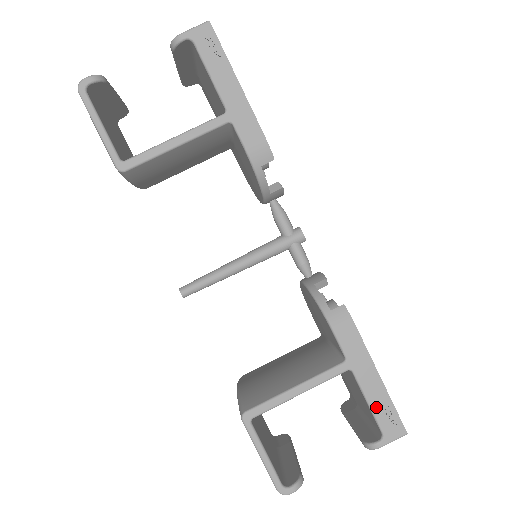
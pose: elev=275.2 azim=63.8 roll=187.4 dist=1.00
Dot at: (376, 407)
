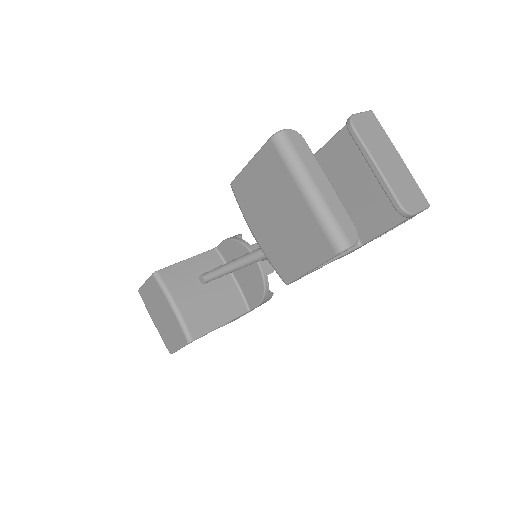
Dot at: (337, 135)
